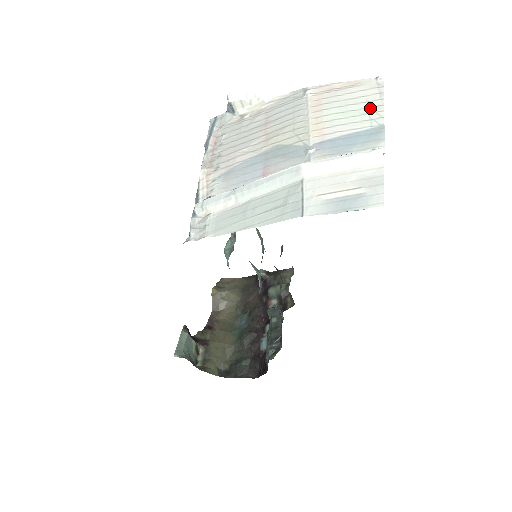
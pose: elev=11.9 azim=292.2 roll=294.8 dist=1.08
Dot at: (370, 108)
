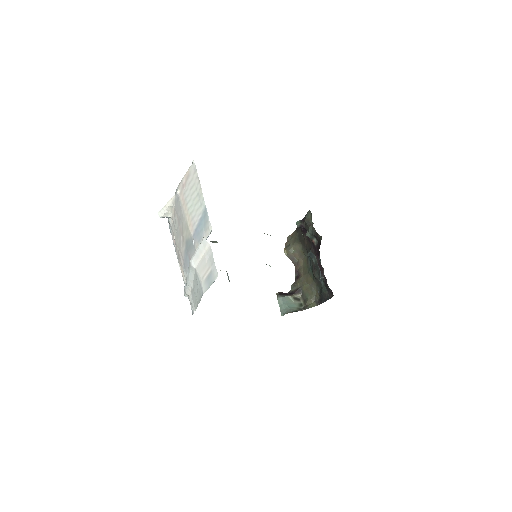
Dot at: (198, 194)
